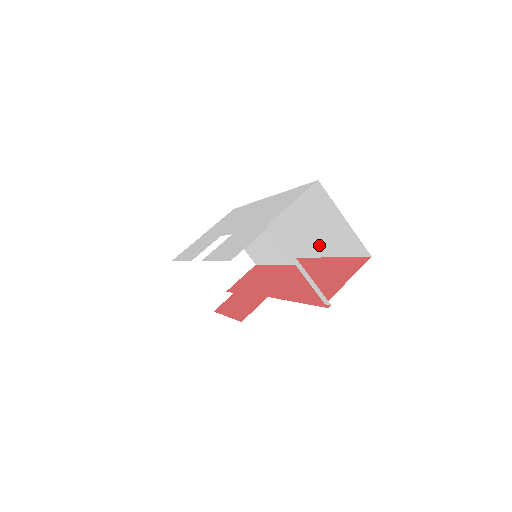
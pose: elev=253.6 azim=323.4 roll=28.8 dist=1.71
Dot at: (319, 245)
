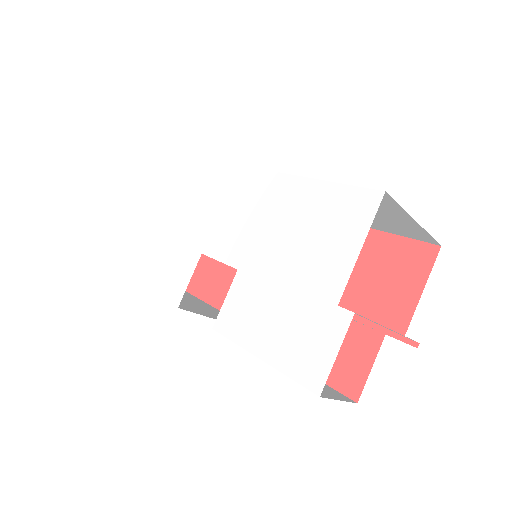
Dot at: occluded
